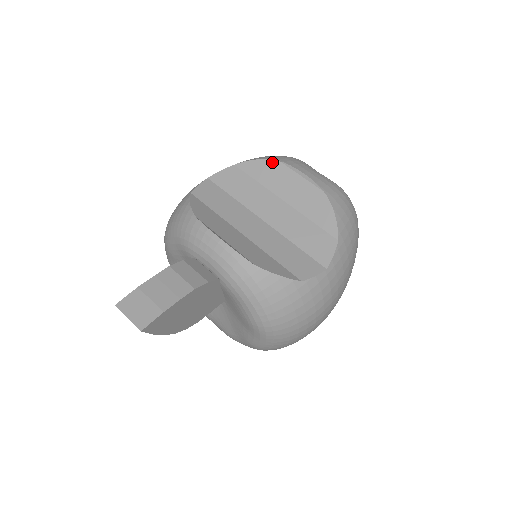
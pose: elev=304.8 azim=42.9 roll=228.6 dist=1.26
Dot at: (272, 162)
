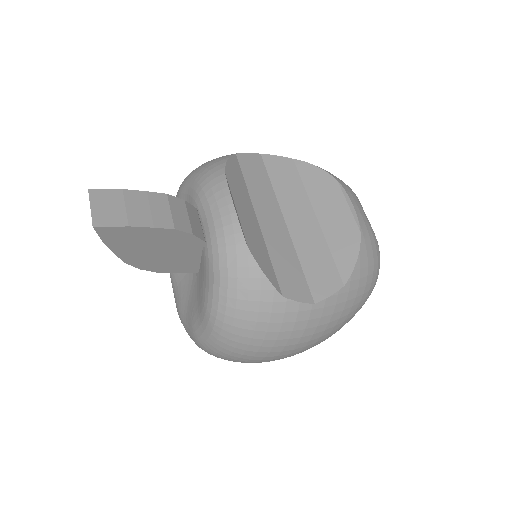
Dot at: (330, 177)
